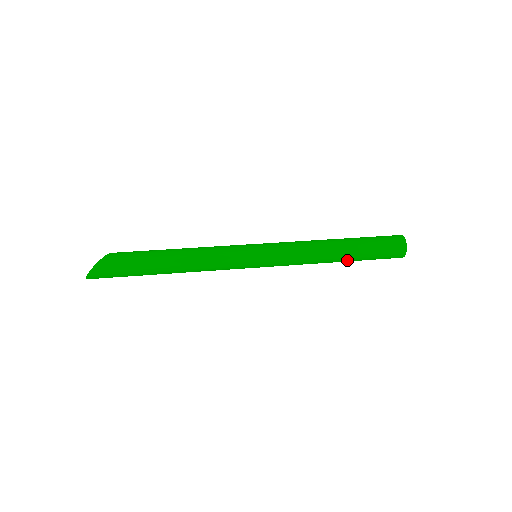
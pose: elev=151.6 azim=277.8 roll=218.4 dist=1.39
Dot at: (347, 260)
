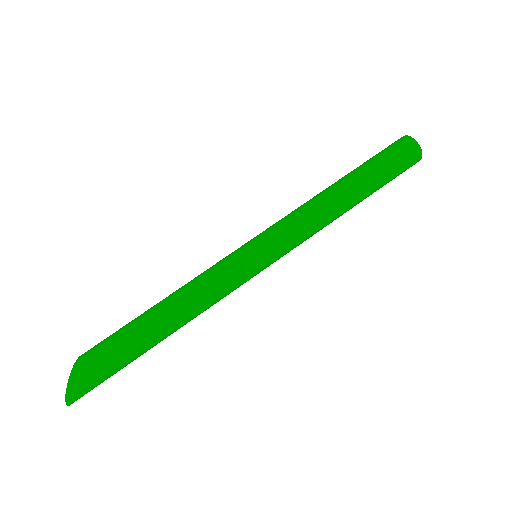
Dot at: (362, 199)
